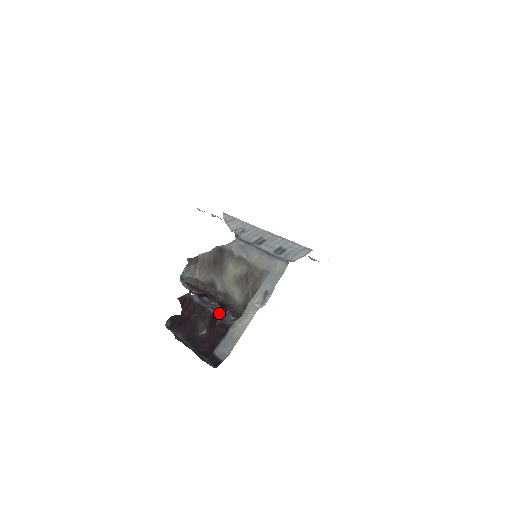
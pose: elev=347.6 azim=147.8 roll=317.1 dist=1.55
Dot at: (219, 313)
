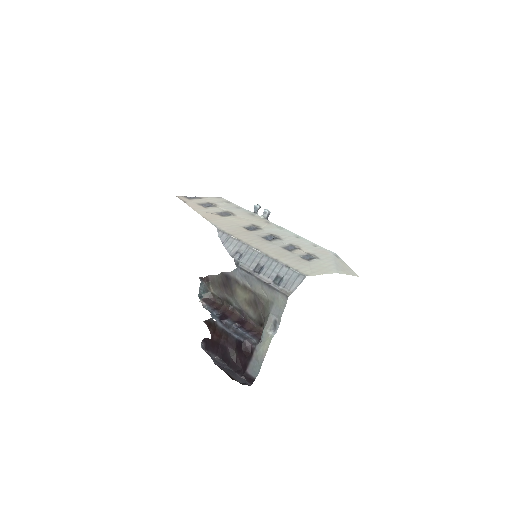
Dot at: (242, 338)
